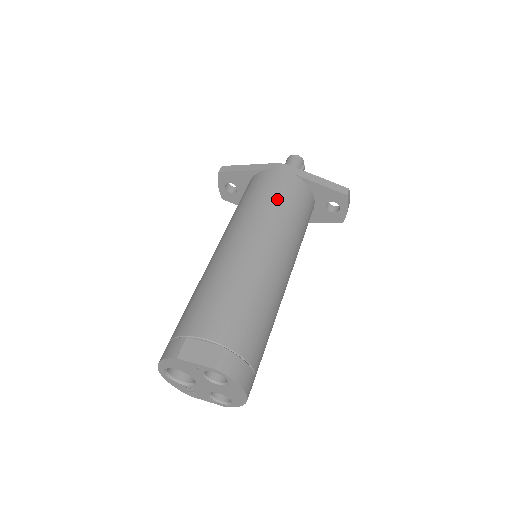
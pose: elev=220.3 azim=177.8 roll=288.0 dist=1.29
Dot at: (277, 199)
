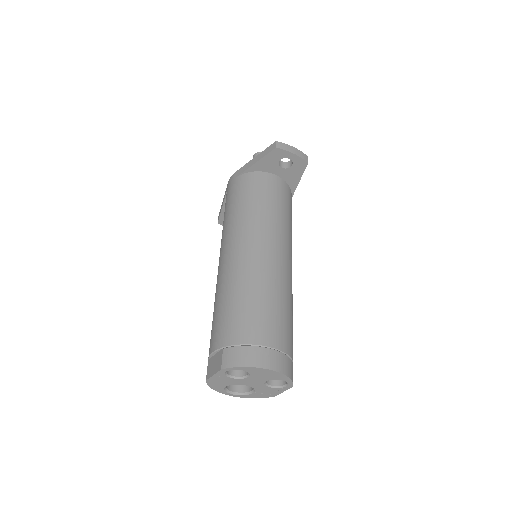
Dot at: (231, 207)
